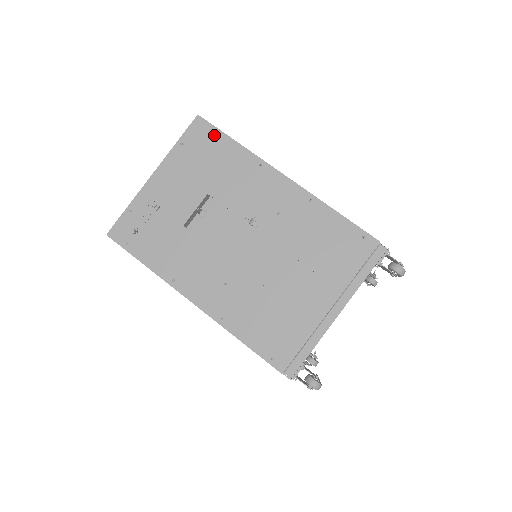
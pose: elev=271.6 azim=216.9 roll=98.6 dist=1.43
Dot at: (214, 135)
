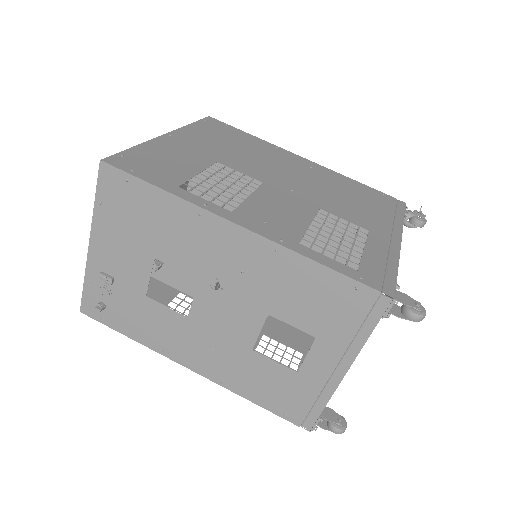
Dot at: (130, 184)
